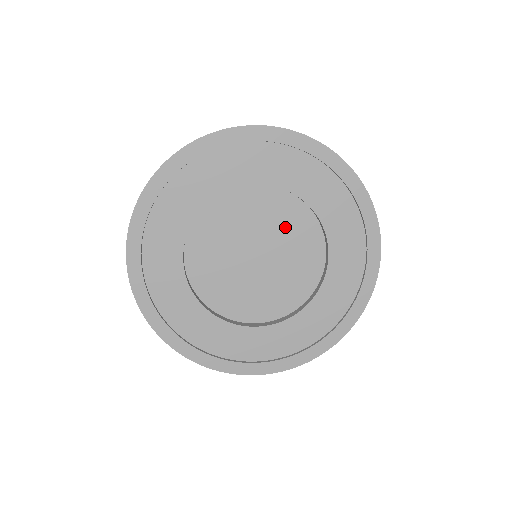
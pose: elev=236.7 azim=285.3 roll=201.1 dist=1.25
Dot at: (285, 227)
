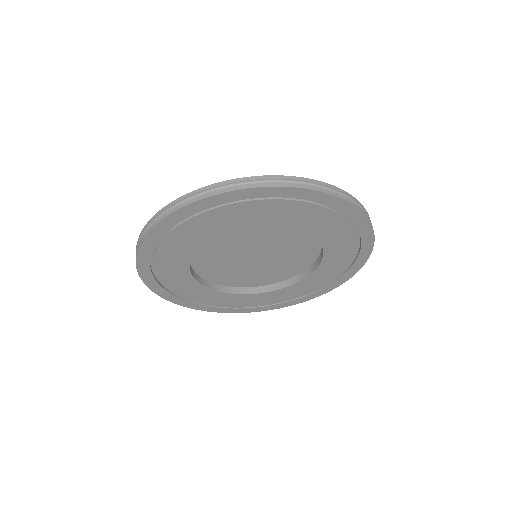
Dot at: (261, 234)
